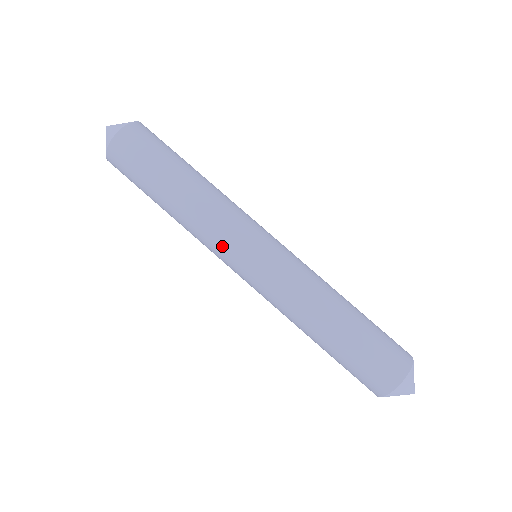
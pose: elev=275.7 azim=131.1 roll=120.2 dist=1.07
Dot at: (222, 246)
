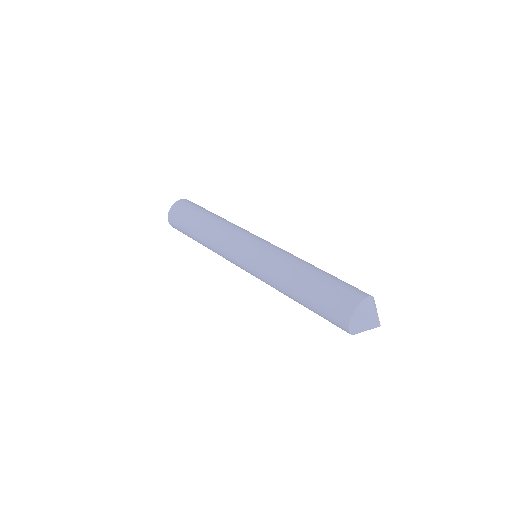
Dot at: (244, 232)
